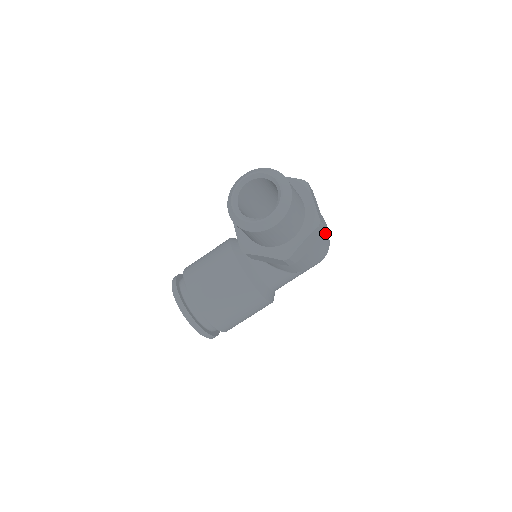
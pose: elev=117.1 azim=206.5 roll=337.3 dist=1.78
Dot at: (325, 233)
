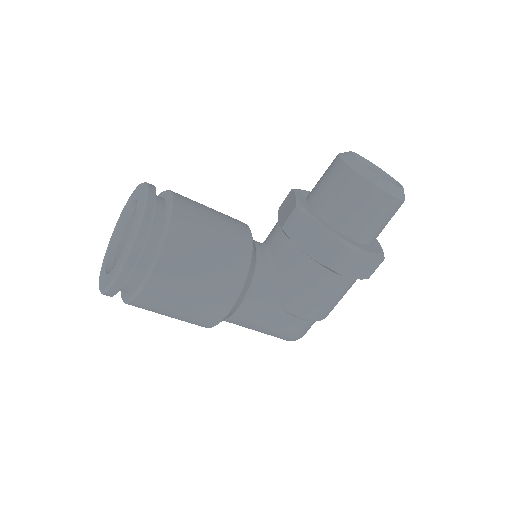
Dot at: occluded
